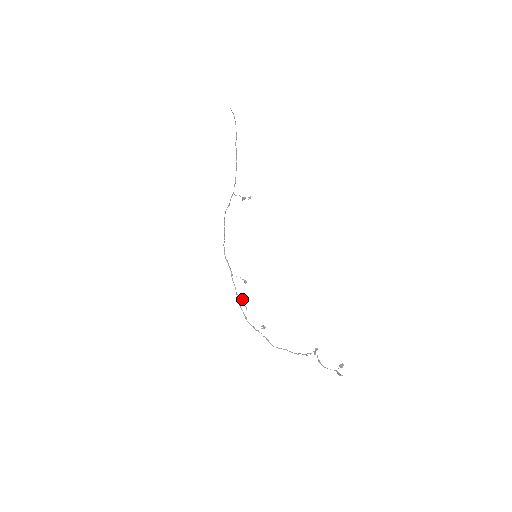
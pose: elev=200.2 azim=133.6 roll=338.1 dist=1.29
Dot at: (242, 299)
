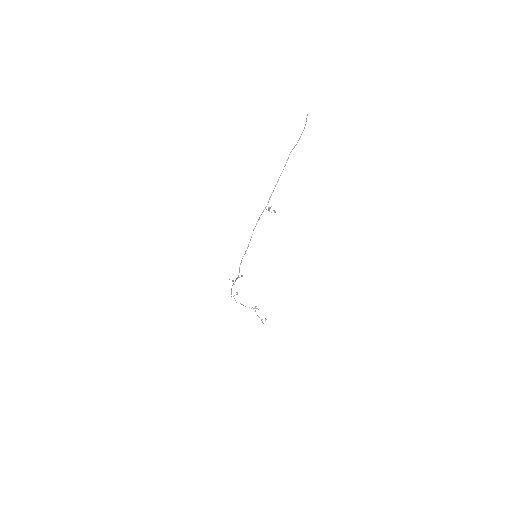
Dot at: occluded
